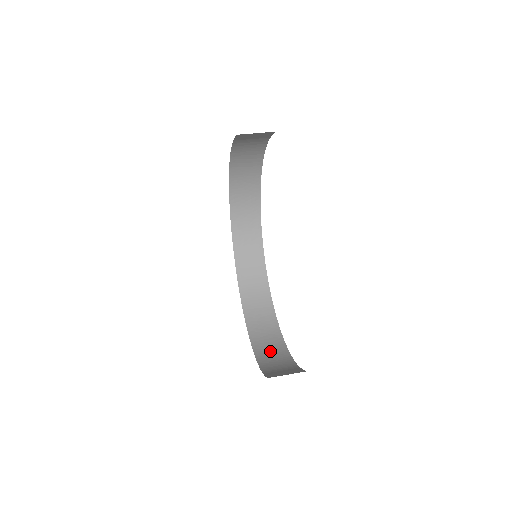
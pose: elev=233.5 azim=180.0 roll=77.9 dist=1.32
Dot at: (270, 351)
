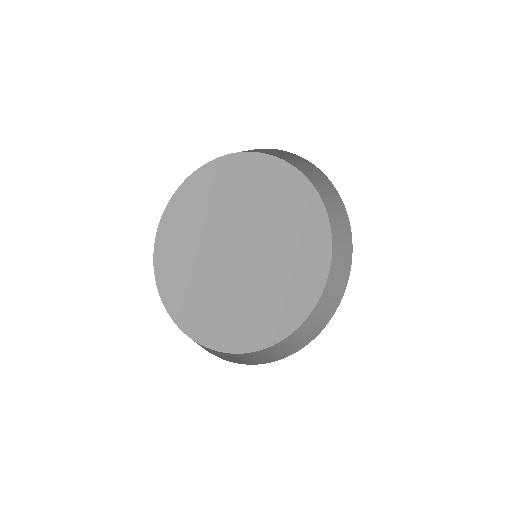
Dot at: (330, 297)
